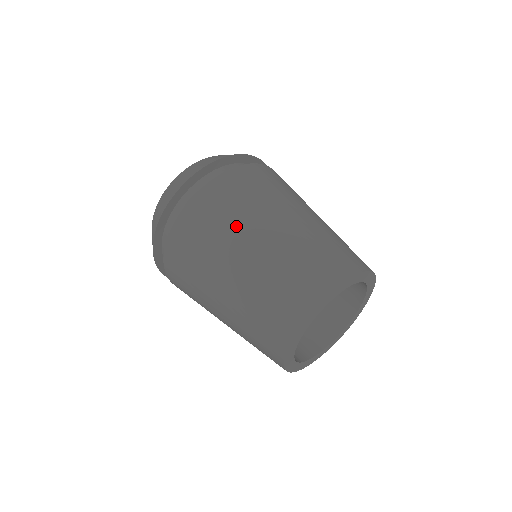
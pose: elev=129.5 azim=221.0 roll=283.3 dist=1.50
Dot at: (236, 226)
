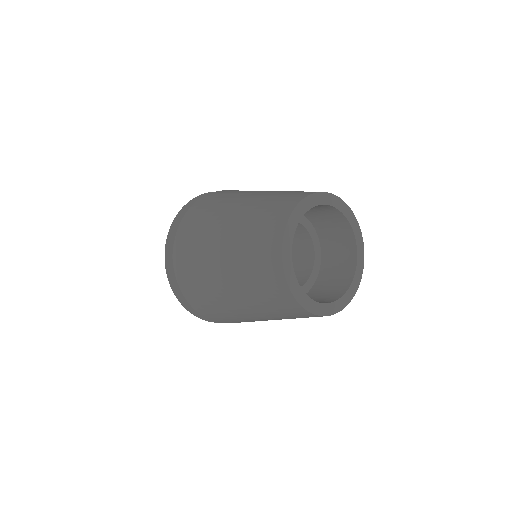
Dot at: occluded
